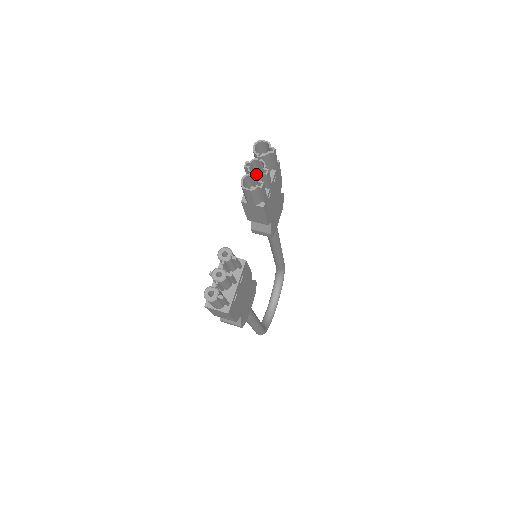
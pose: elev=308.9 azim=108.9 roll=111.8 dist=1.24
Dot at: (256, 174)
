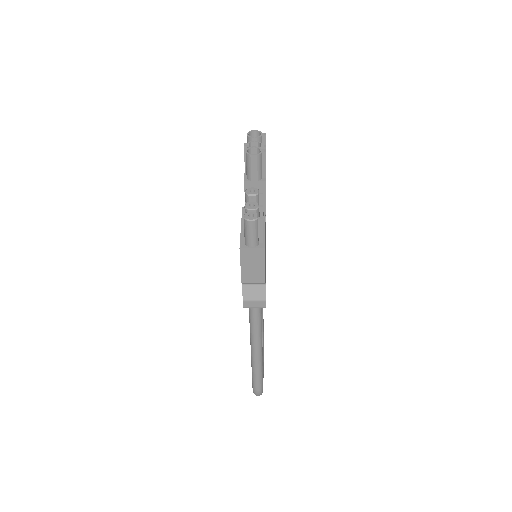
Dot at: (256, 148)
